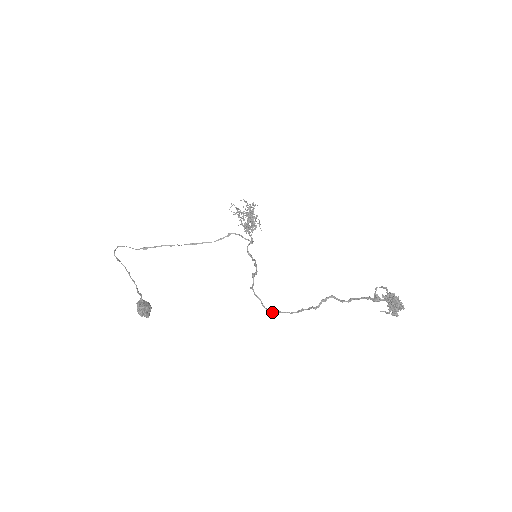
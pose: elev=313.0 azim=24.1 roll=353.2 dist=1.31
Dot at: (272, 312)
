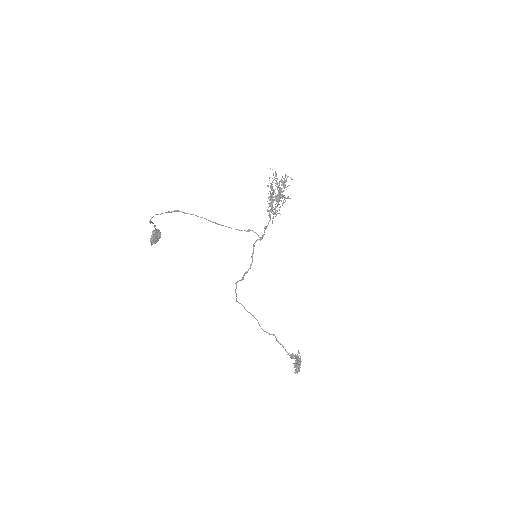
Dot at: (239, 303)
